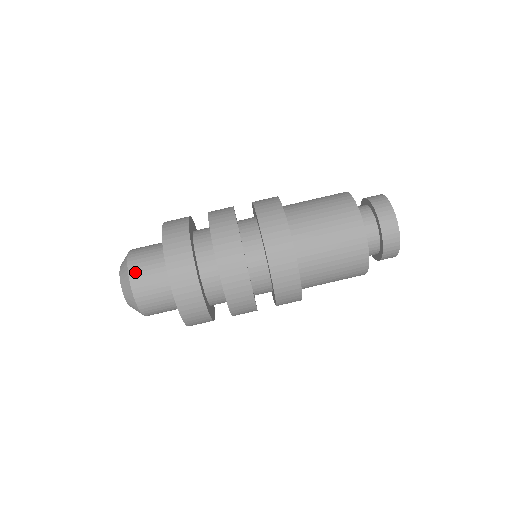
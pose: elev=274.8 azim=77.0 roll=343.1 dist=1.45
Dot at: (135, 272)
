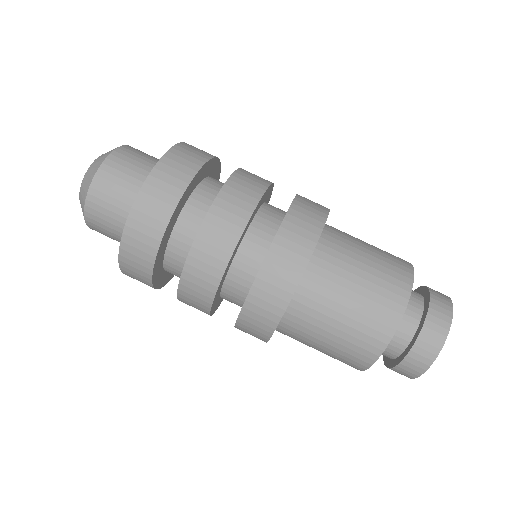
Dot at: (92, 213)
